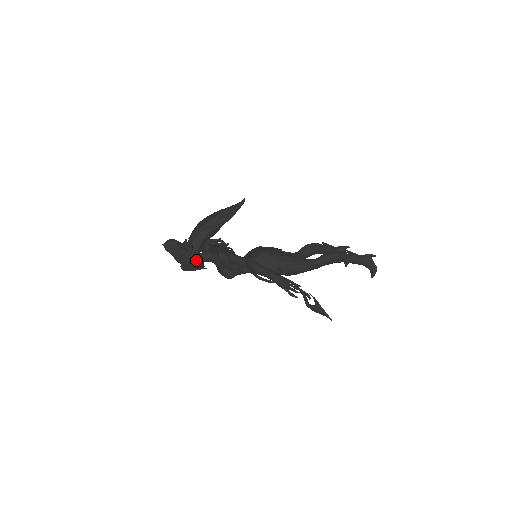
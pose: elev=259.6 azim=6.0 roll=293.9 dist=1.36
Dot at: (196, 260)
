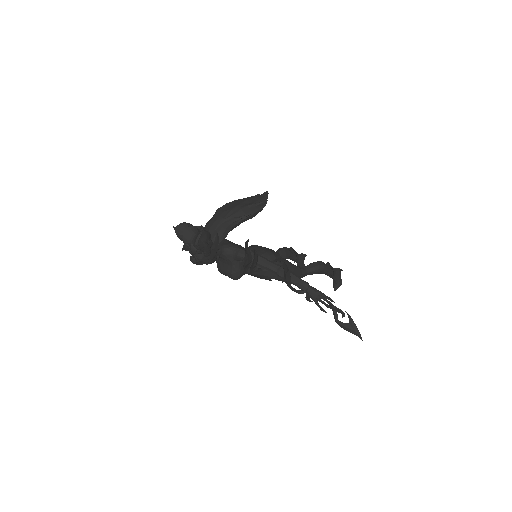
Dot at: (216, 254)
